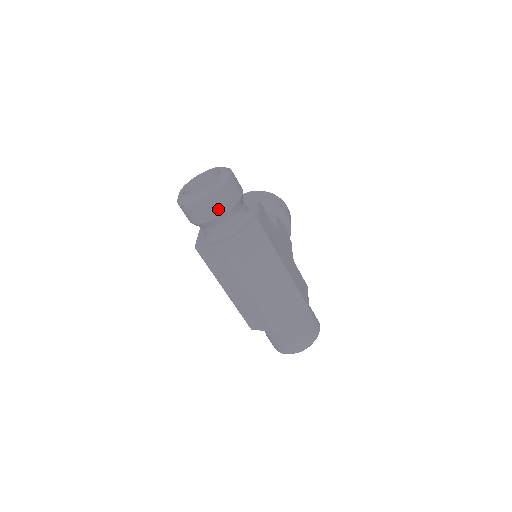
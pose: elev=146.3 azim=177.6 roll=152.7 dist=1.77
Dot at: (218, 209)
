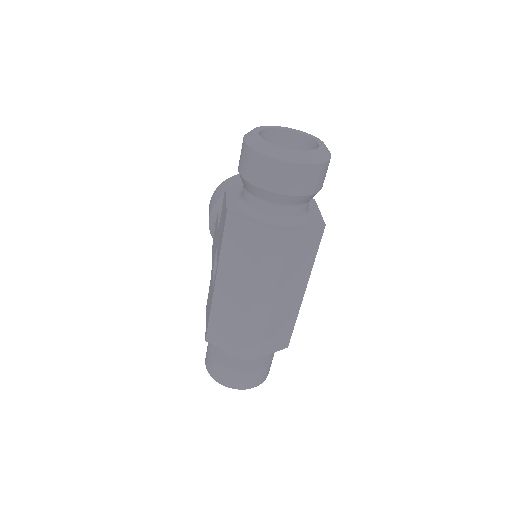
Dot at: (303, 187)
